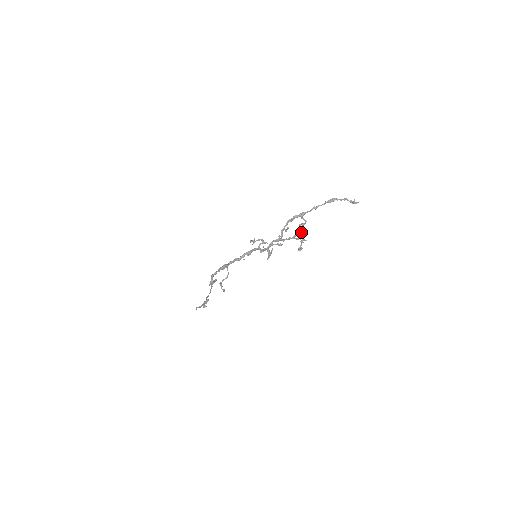
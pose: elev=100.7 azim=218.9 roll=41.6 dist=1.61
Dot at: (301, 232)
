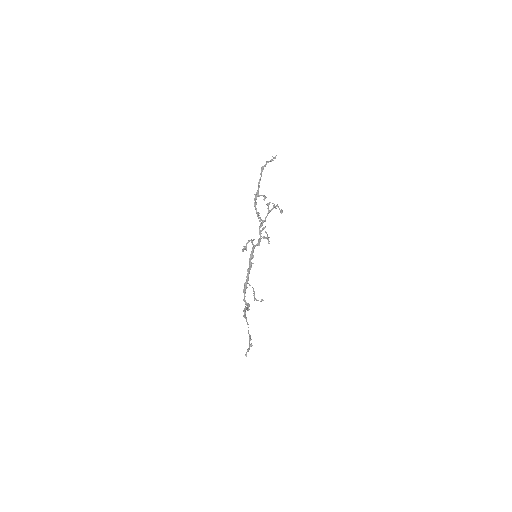
Dot at: (269, 204)
